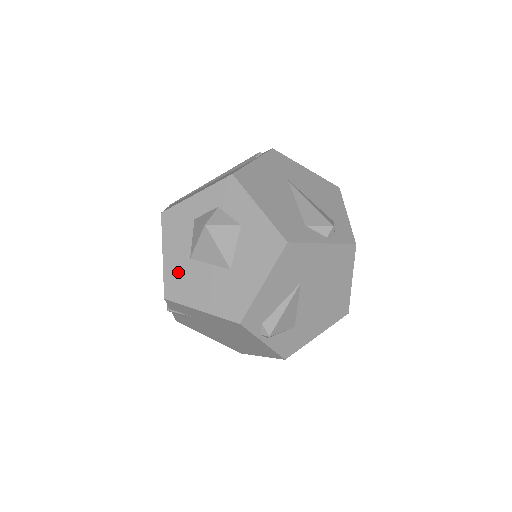
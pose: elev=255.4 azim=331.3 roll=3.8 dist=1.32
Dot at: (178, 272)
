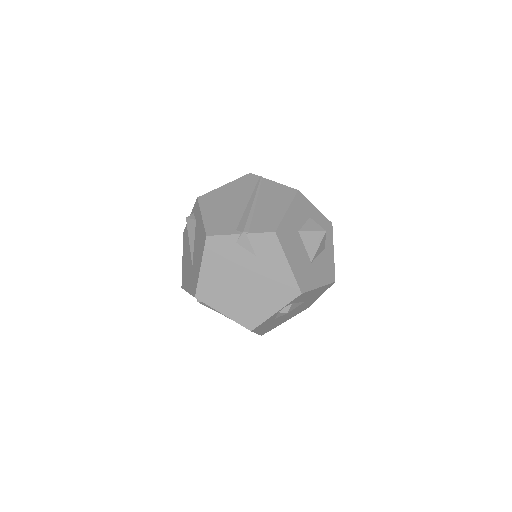
Dot at: (290, 229)
